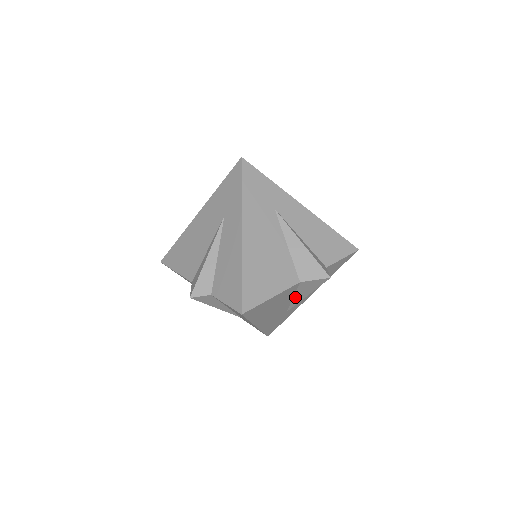
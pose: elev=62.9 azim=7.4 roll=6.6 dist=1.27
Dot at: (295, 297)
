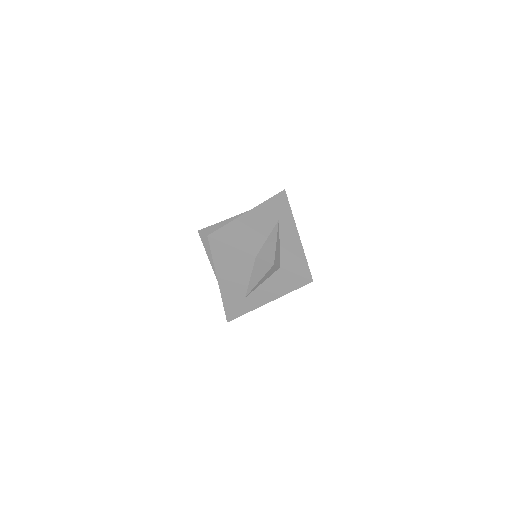
Dot at: occluded
